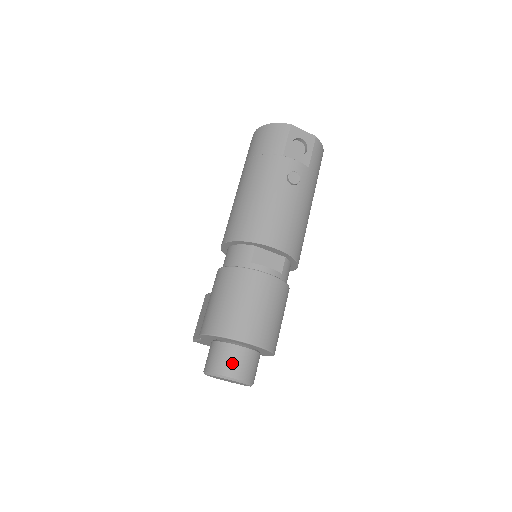
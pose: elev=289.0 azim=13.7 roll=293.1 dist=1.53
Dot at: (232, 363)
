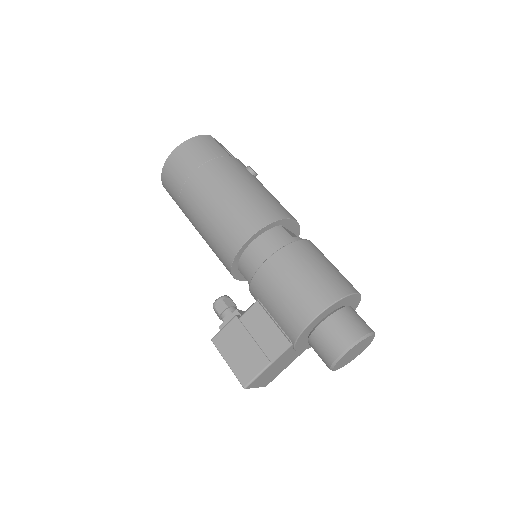
Dot at: (360, 321)
